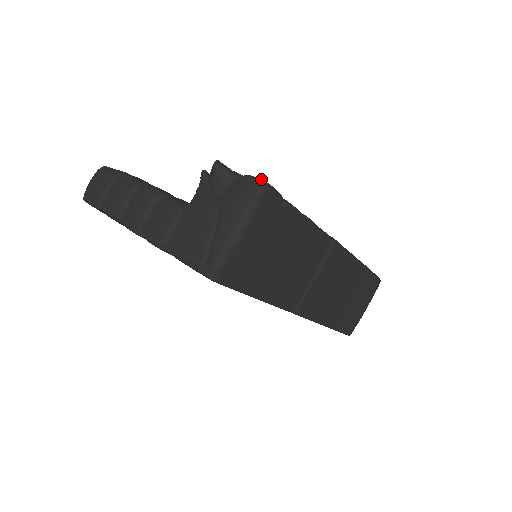
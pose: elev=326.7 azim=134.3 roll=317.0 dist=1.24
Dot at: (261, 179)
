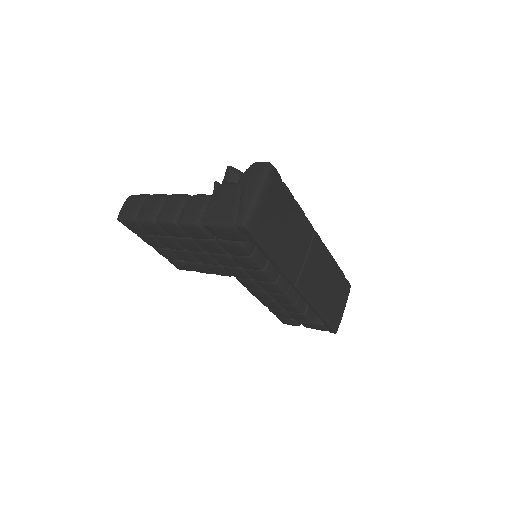
Dot at: (267, 162)
